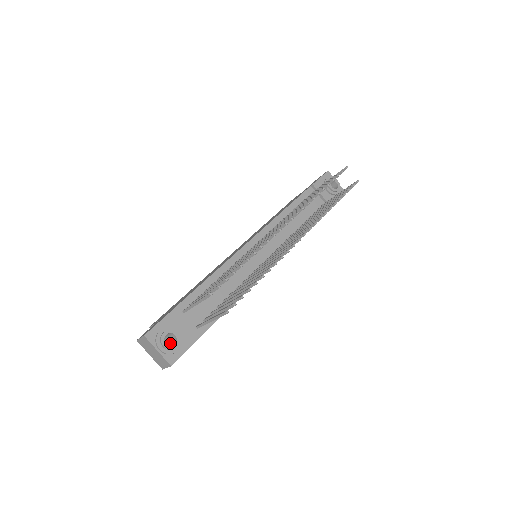
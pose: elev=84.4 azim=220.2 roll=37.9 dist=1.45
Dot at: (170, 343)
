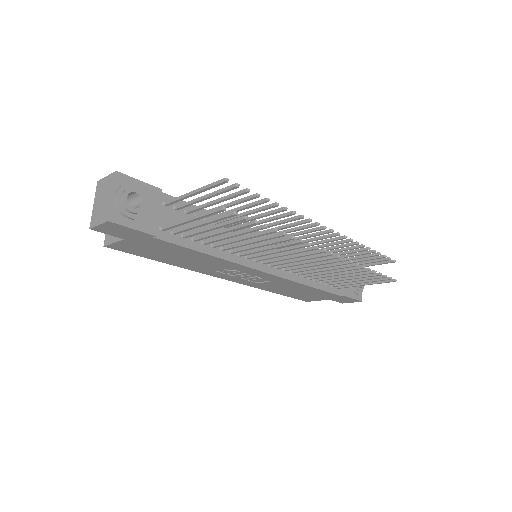
Dot at: occluded
